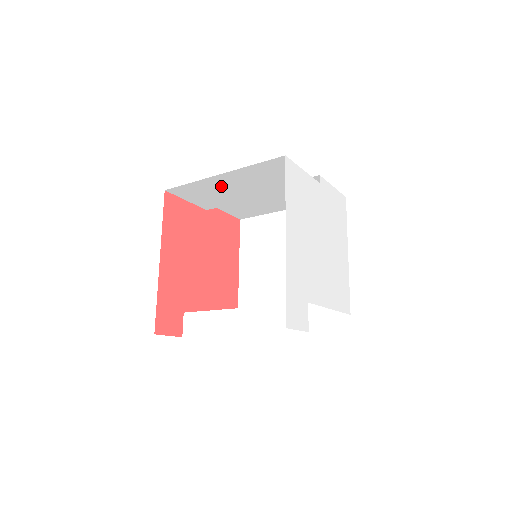
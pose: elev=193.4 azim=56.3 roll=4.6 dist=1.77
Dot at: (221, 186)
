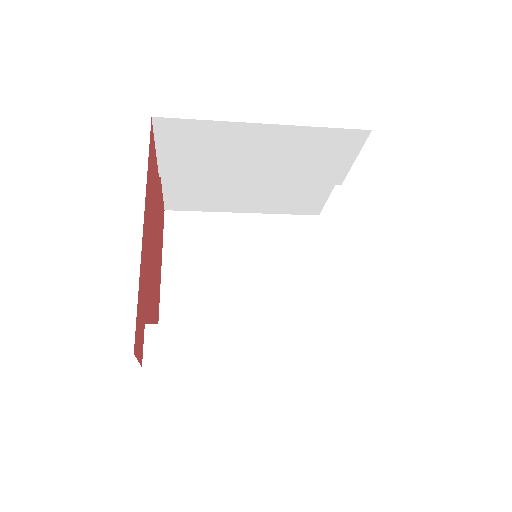
Dot at: (237, 144)
